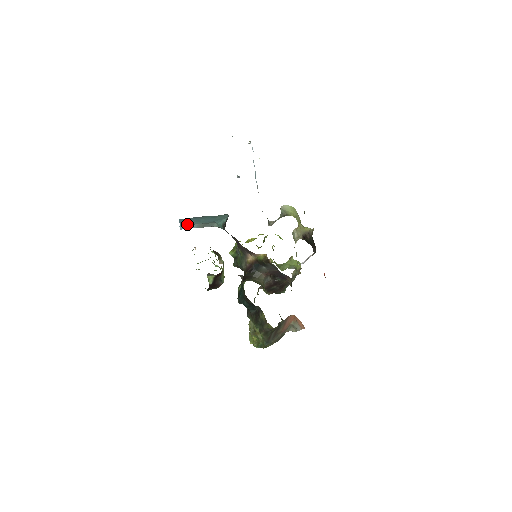
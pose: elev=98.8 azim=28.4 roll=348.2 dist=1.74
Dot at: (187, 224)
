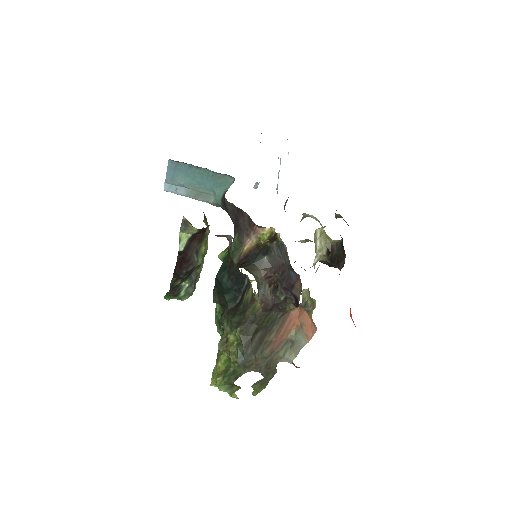
Dot at: (176, 181)
